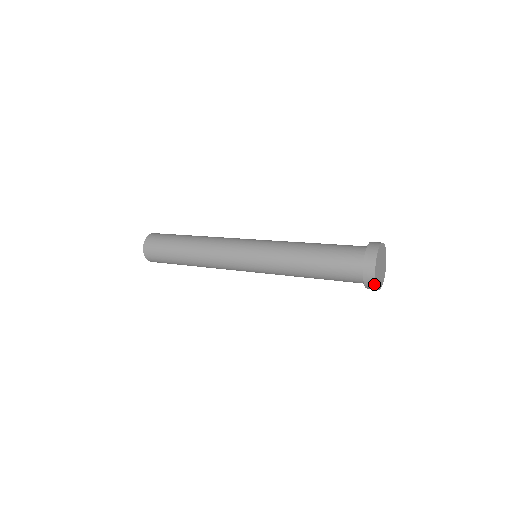
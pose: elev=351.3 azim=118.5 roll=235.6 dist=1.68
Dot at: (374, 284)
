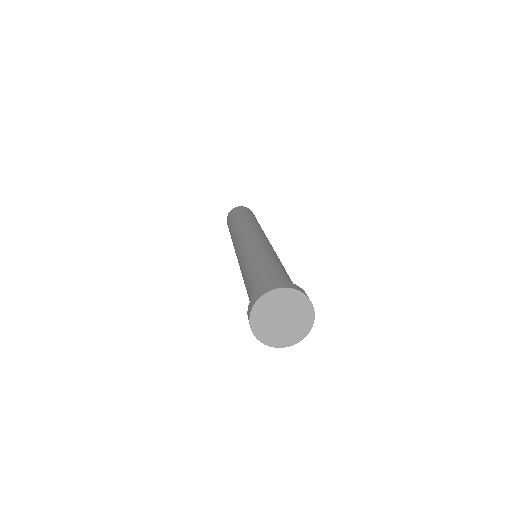
Dot at: (284, 346)
